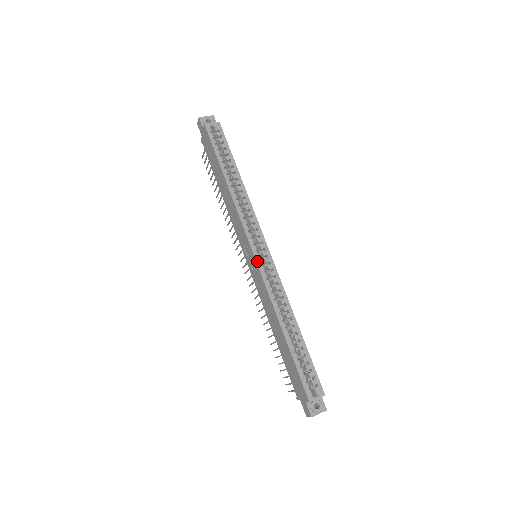
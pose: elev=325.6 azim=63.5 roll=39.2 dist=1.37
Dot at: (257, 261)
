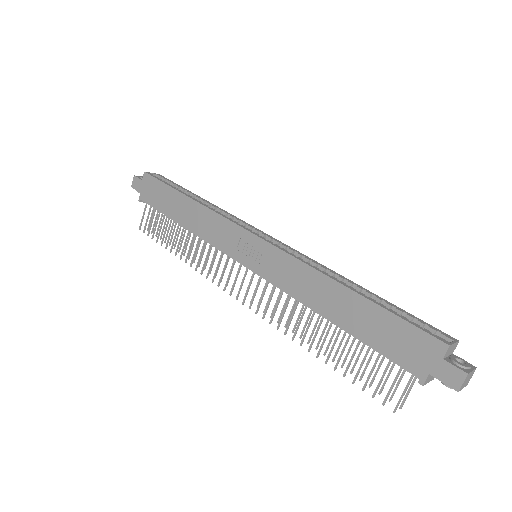
Dot at: (265, 240)
